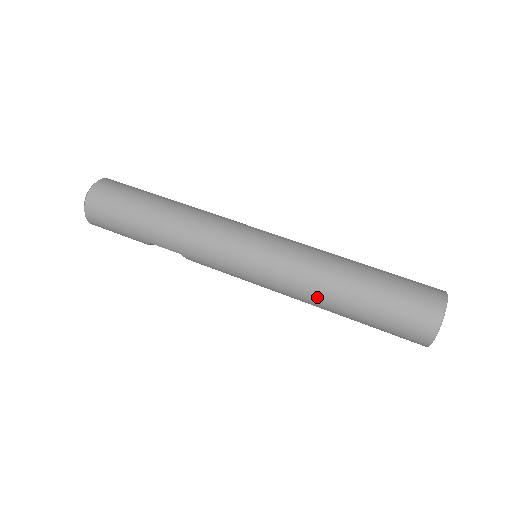
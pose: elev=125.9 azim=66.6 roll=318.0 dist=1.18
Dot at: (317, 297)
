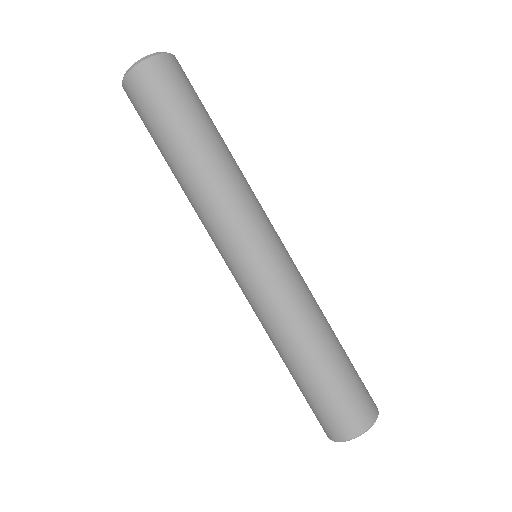
Dot at: (274, 341)
